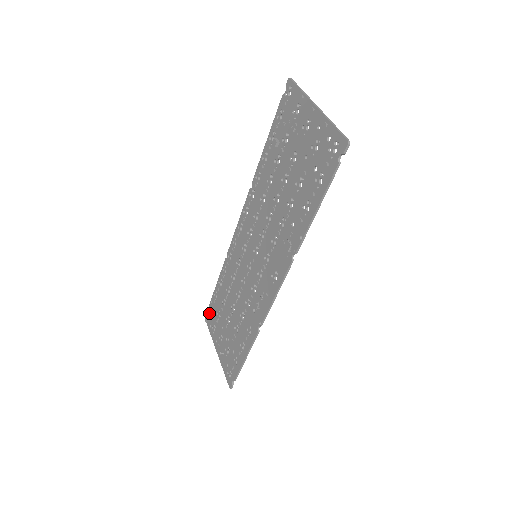
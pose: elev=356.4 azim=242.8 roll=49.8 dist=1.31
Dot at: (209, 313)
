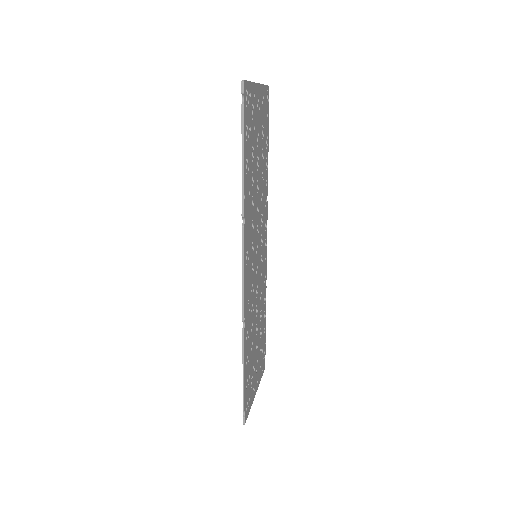
Dot at: occluded
